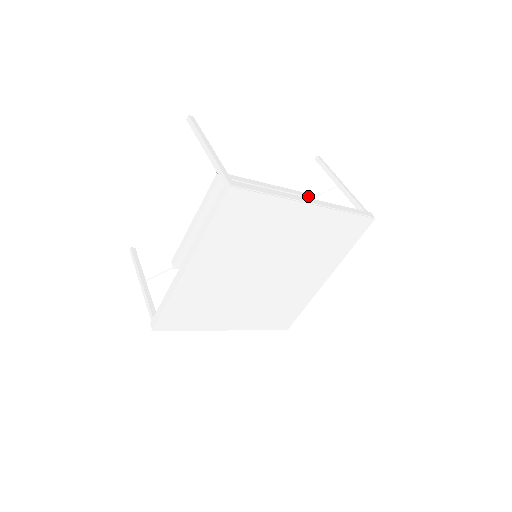
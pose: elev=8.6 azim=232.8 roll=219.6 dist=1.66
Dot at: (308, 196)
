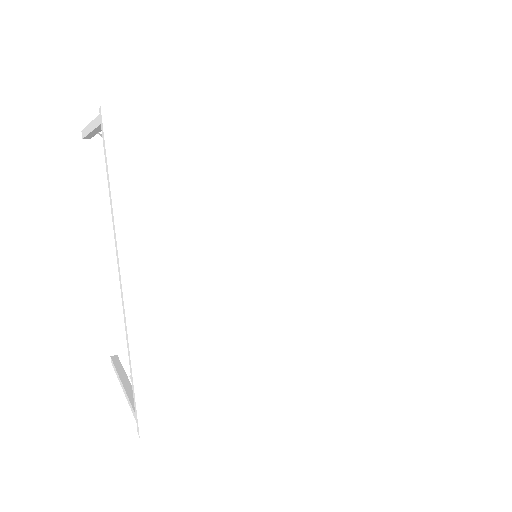
Dot at: occluded
